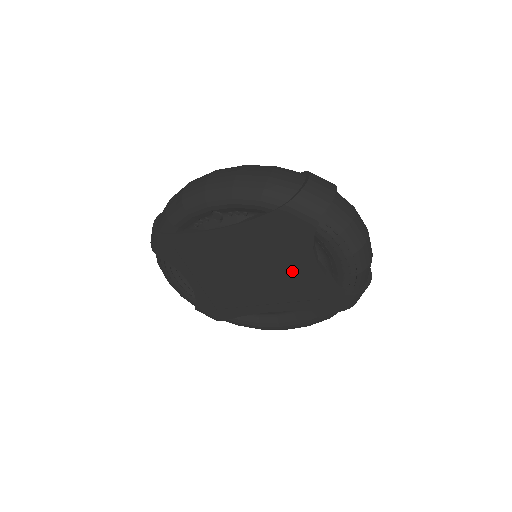
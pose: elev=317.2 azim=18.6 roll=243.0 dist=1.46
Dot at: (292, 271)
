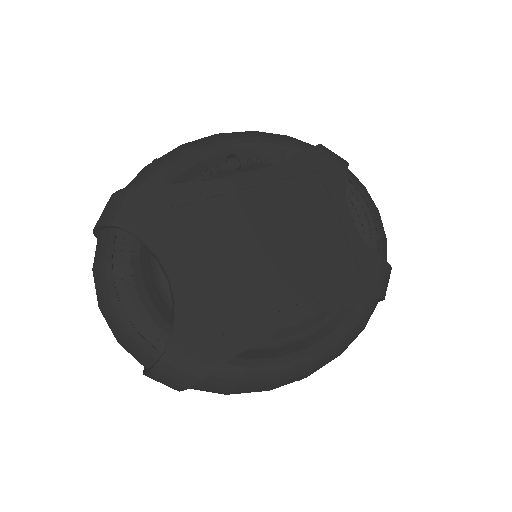
Dot at: (325, 236)
